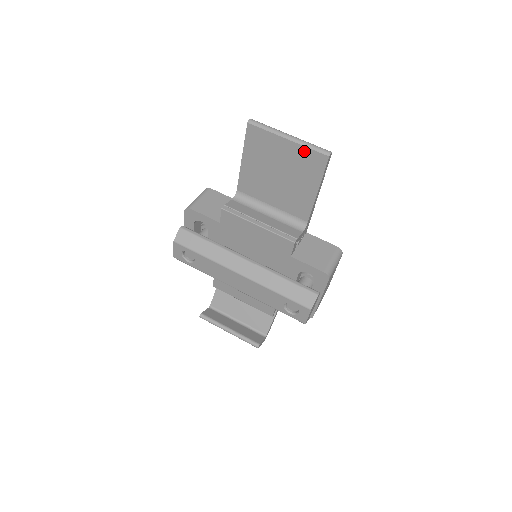
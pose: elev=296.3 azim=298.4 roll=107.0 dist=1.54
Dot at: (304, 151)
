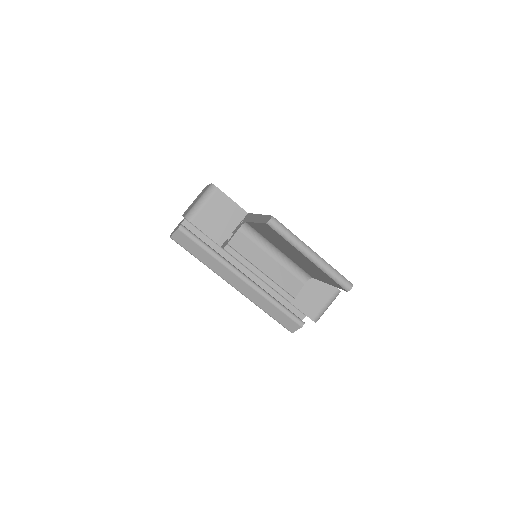
Dot at: (323, 272)
